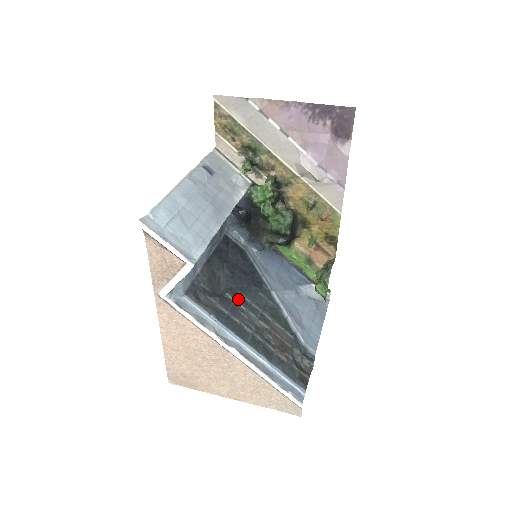
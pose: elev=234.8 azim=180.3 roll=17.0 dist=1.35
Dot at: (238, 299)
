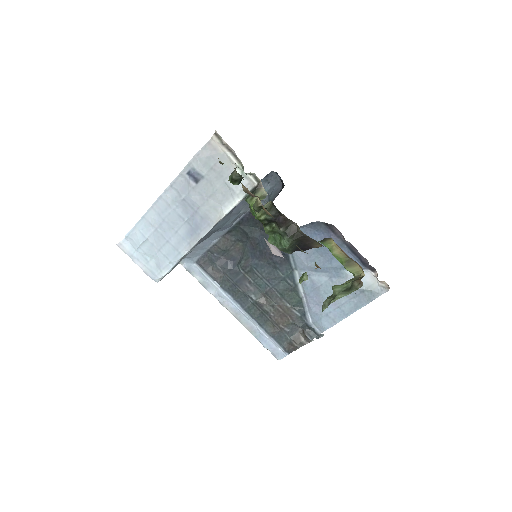
Dot at: (248, 273)
